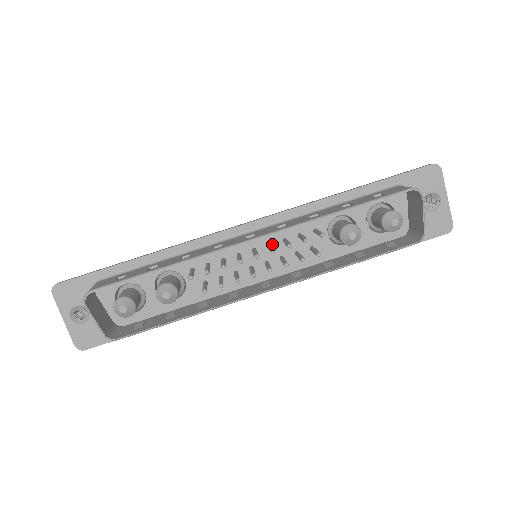
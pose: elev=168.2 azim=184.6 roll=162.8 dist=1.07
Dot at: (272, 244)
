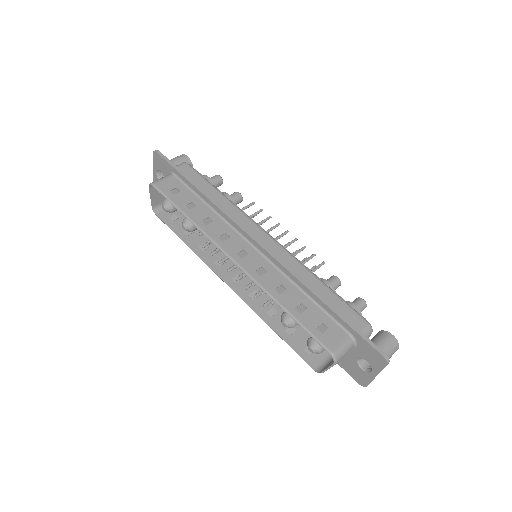
Dot at: occluded
